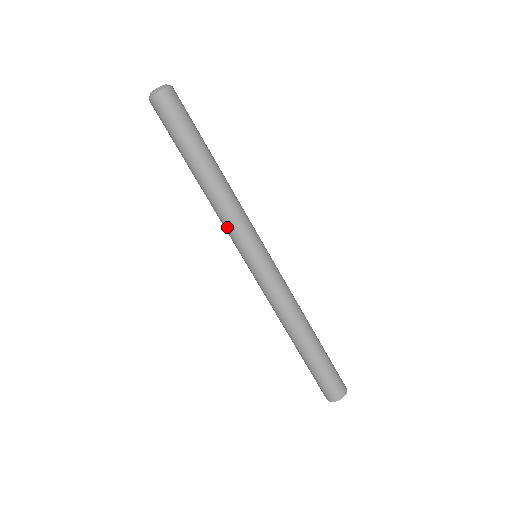
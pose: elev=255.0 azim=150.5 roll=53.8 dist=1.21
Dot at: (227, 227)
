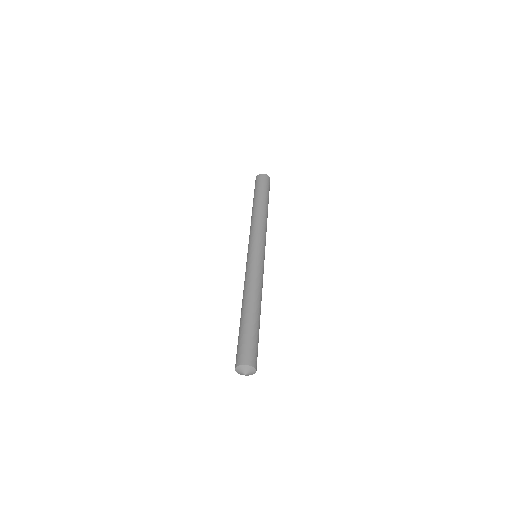
Dot at: (249, 235)
